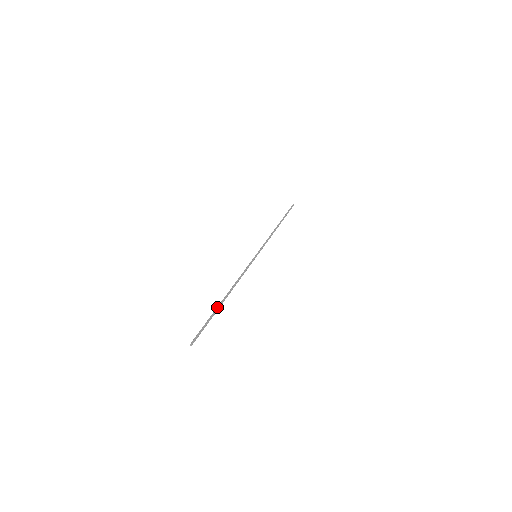
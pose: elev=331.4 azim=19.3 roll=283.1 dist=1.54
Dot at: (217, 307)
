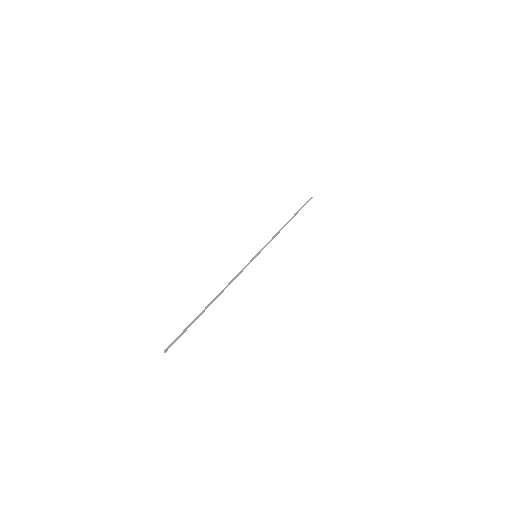
Dot at: occluded
